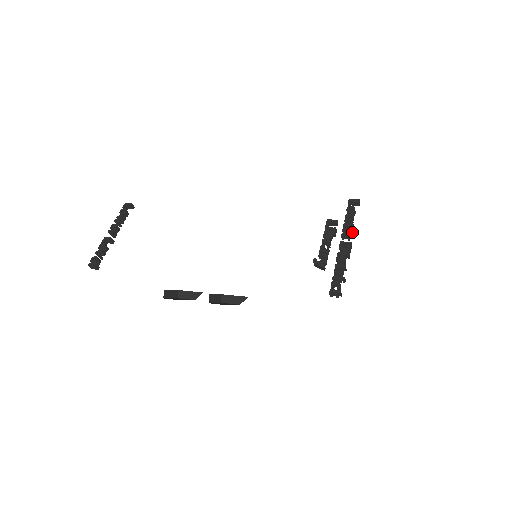
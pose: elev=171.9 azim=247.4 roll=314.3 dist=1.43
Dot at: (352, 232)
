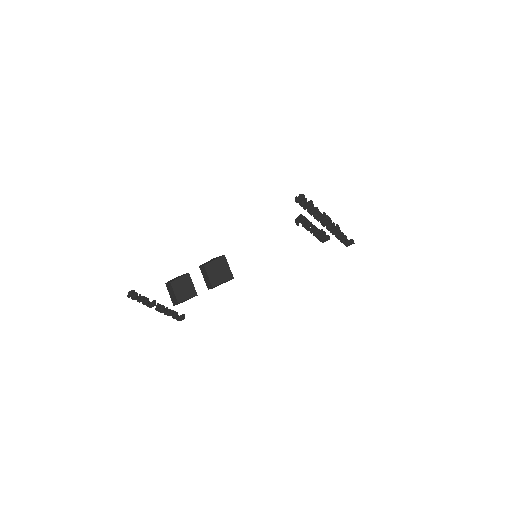
Dot at: (336, 226)
